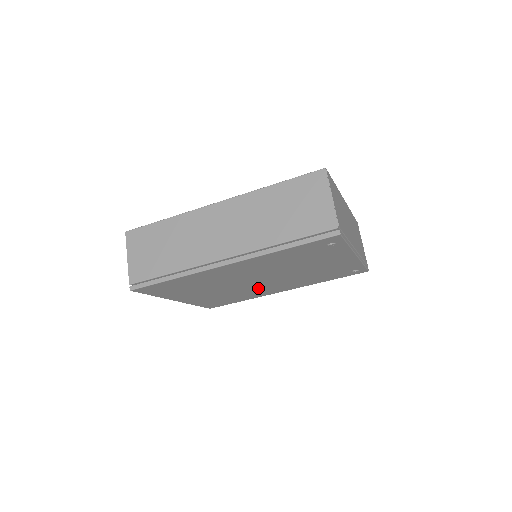
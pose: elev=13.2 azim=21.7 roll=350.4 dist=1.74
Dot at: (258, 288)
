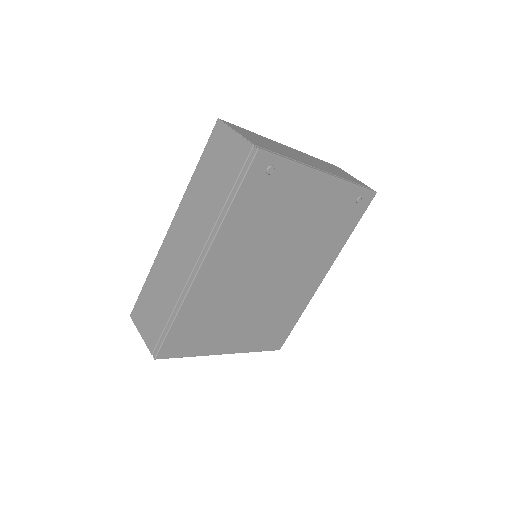
Dot at: (288, 287)
